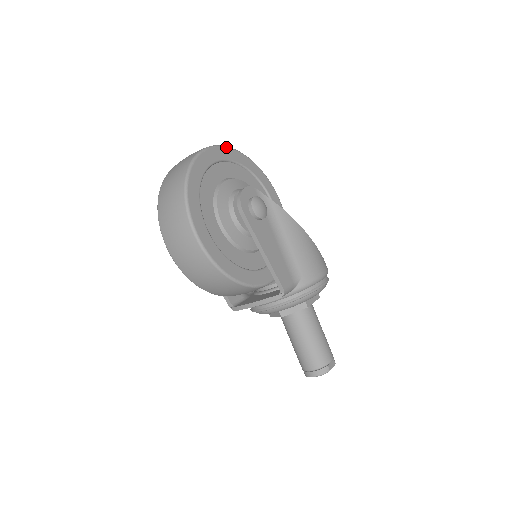
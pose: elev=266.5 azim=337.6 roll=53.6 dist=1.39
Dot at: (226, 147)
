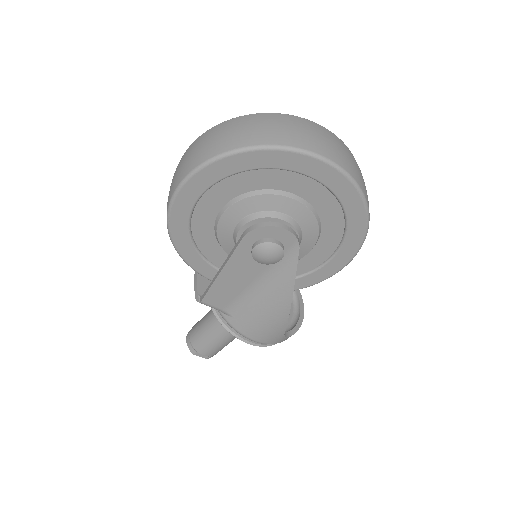
Dot at: (350, 180)
